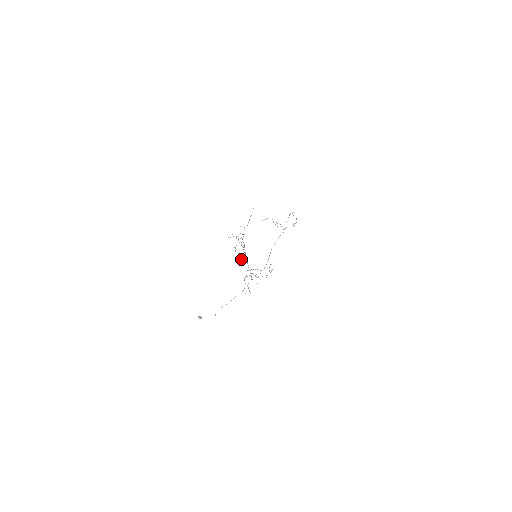
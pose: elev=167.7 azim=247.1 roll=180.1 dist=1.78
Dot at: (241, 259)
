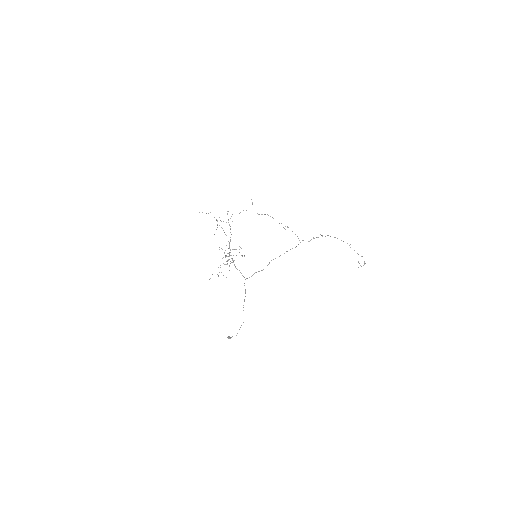
Dot at: occluded
